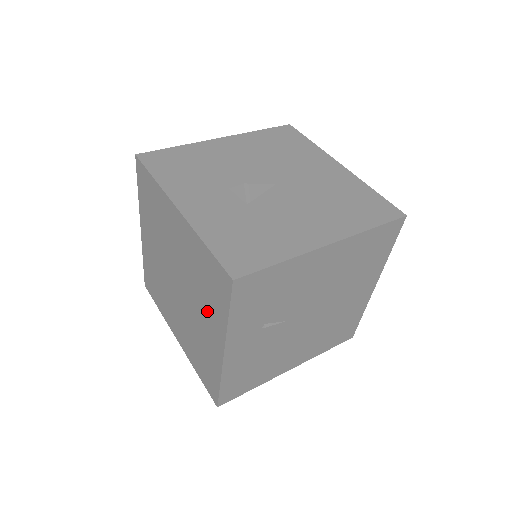
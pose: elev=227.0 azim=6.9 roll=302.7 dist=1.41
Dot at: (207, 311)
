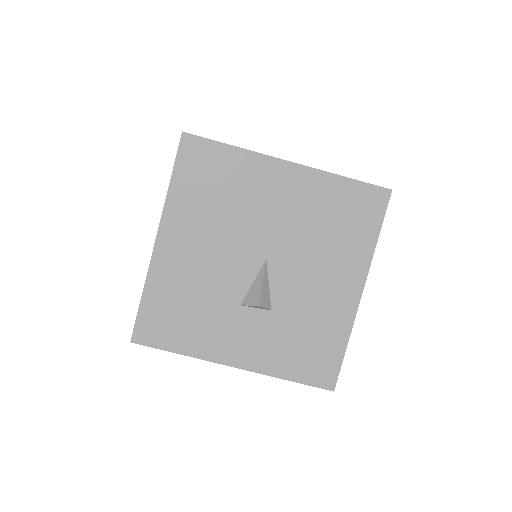
Dot at: occluded
